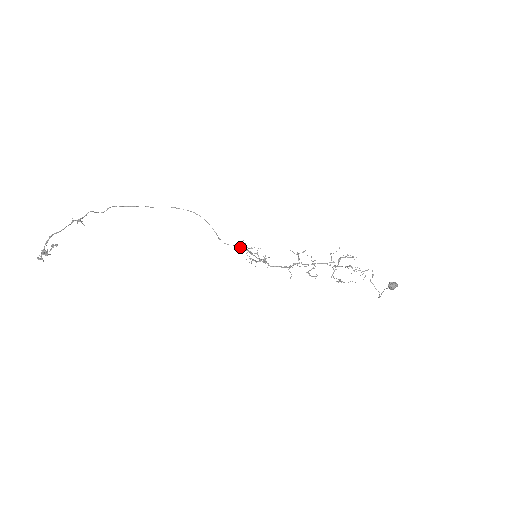
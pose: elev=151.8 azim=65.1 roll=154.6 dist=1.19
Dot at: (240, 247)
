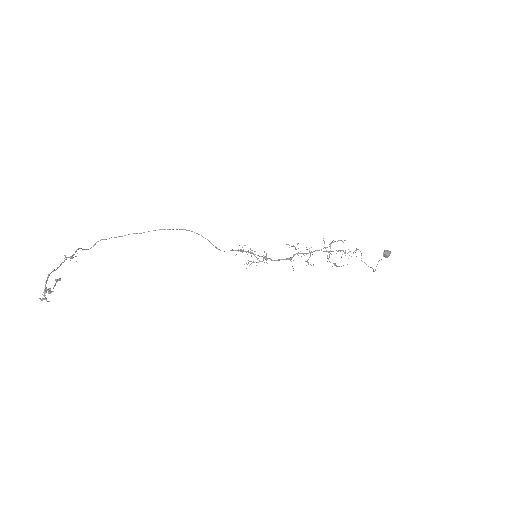
Dot at: occluded
